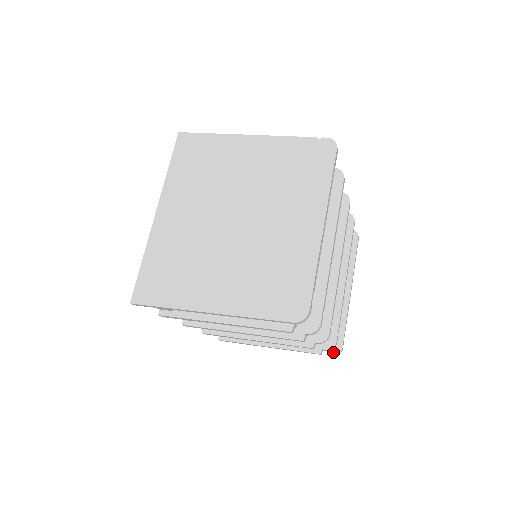
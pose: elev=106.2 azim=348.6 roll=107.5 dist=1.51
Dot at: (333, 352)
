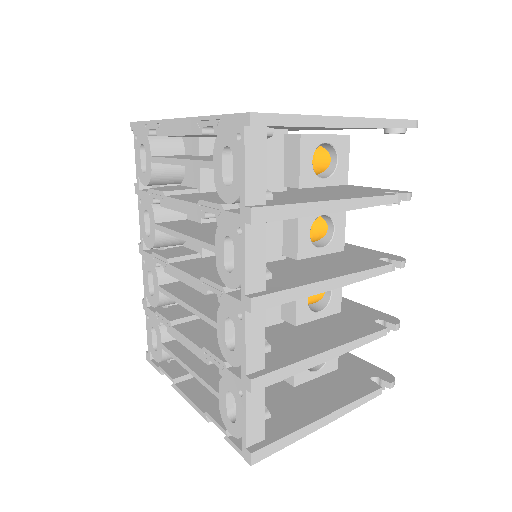
Dot at: (388, 379)
